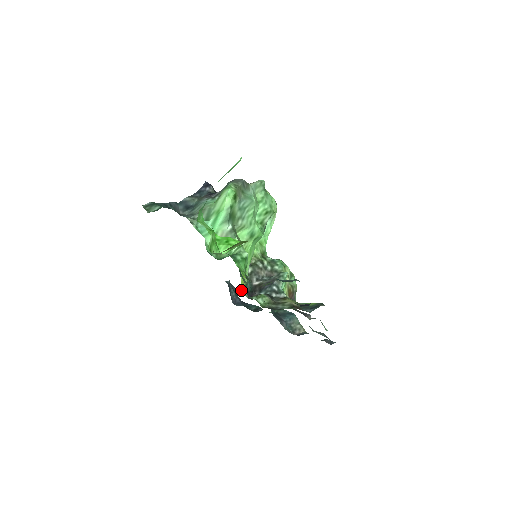
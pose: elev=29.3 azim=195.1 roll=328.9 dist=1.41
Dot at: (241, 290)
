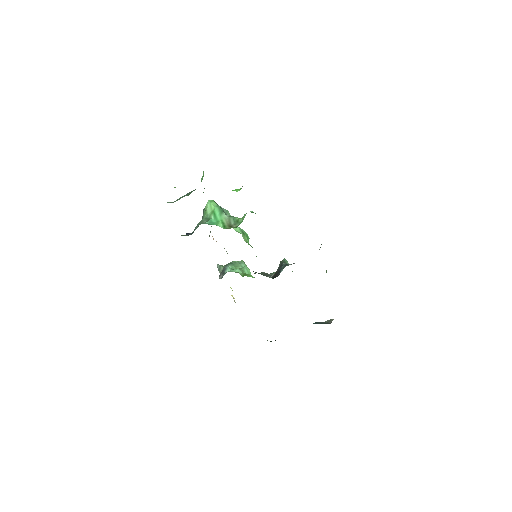
Dot at: occluded
